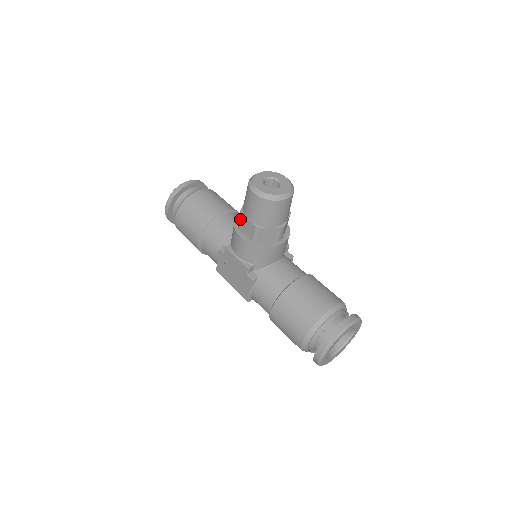
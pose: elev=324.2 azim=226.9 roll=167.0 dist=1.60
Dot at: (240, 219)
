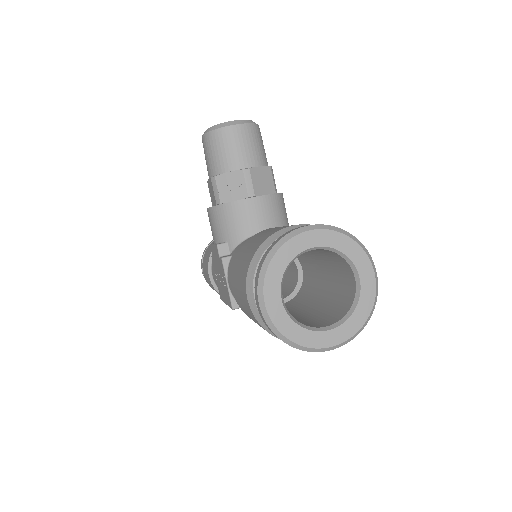
Dot at: (209, 190)
